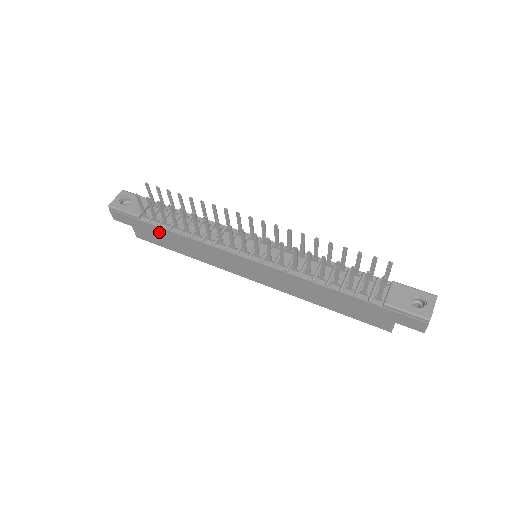
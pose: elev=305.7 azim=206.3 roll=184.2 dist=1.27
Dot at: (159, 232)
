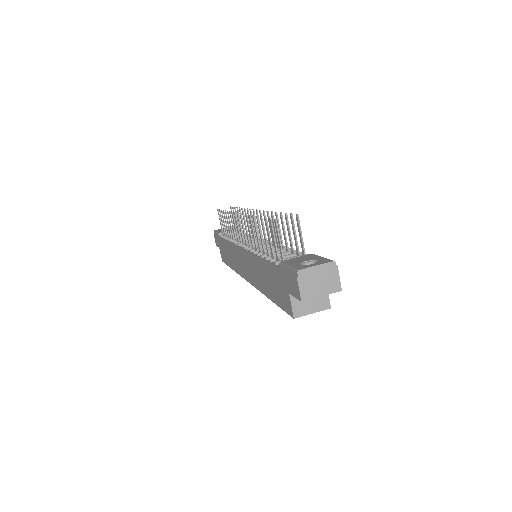
Dot at: (223, 245)
